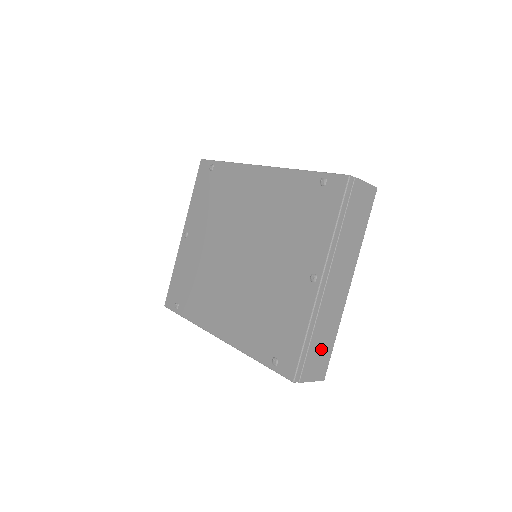
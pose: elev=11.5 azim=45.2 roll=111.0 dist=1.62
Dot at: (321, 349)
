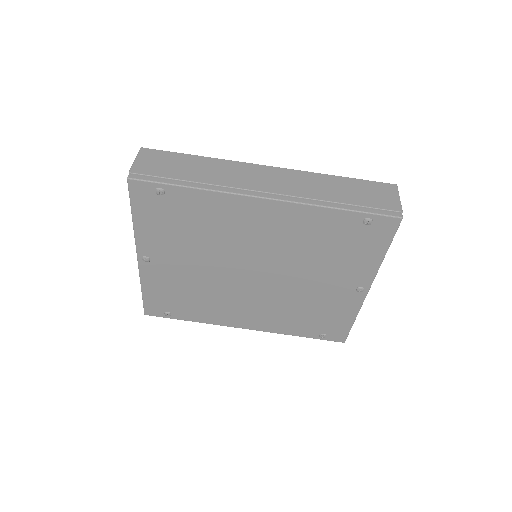
Dot at: occluded
